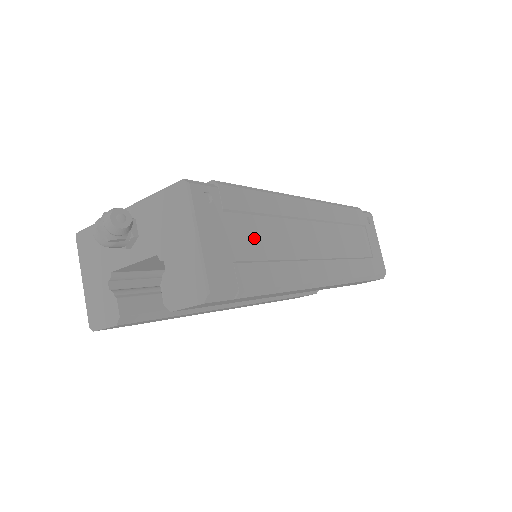
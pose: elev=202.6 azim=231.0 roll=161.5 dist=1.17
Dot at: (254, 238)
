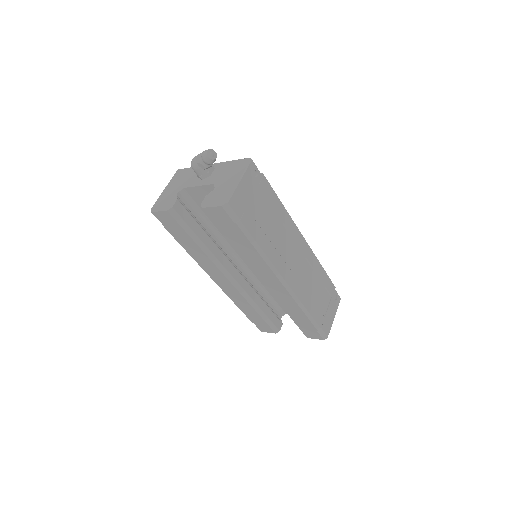
Dot at: (263, 214)
